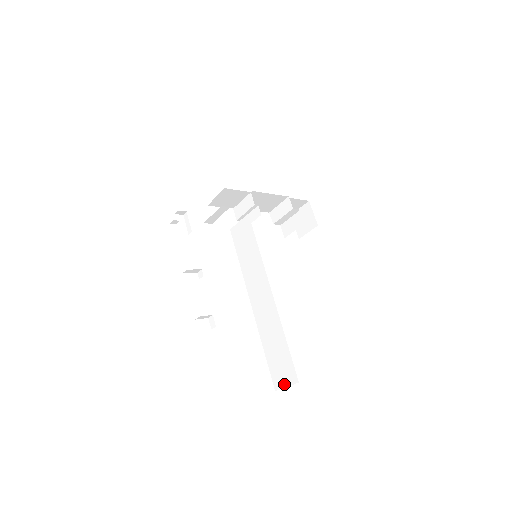
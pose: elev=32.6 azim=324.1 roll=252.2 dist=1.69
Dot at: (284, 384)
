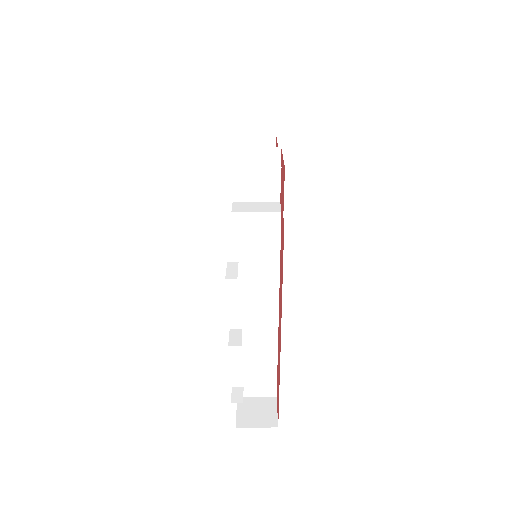
Dot at: (255, 395)
